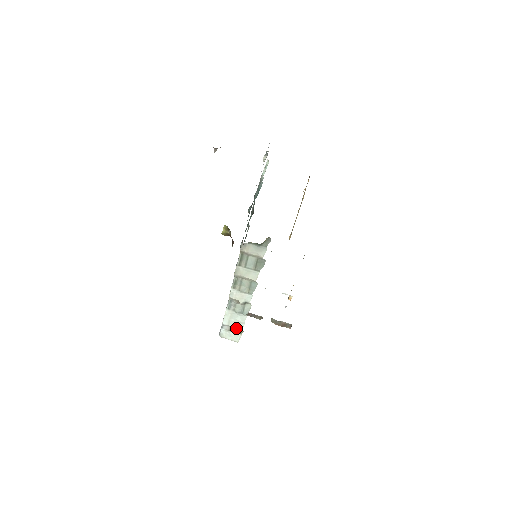
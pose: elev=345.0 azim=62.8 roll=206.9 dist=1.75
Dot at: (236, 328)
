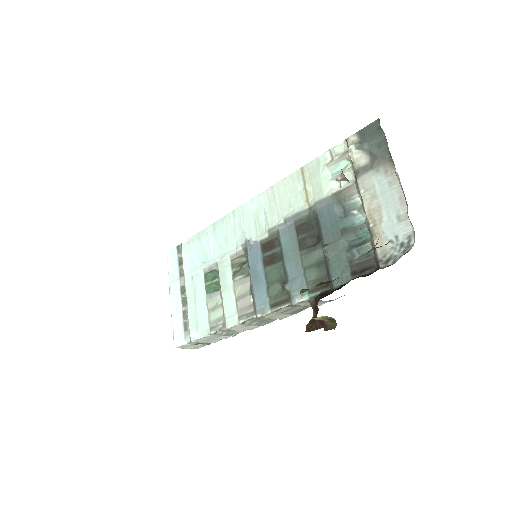
Dot at: (206, 342)
